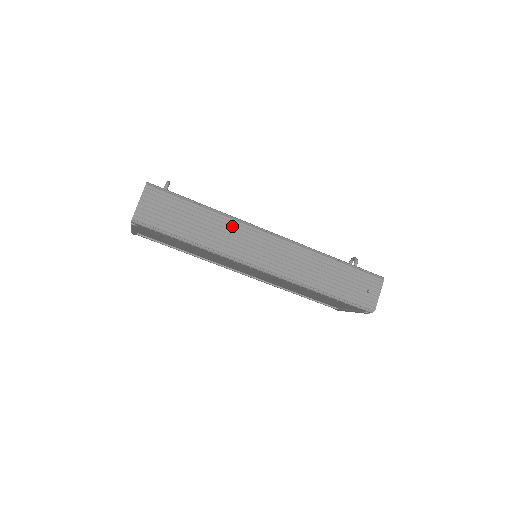
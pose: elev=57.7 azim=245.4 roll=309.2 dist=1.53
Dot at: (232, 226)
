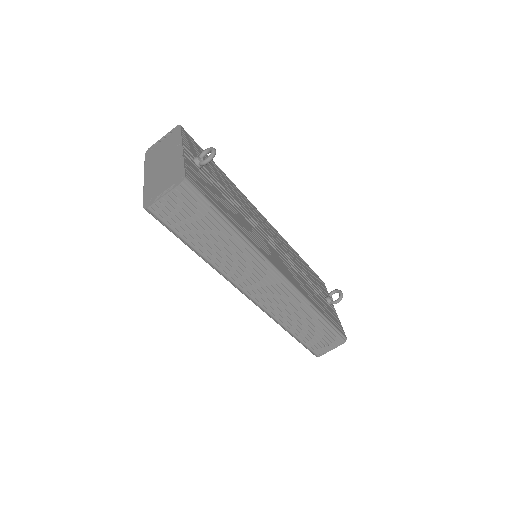
Dot at: (247, 256)
